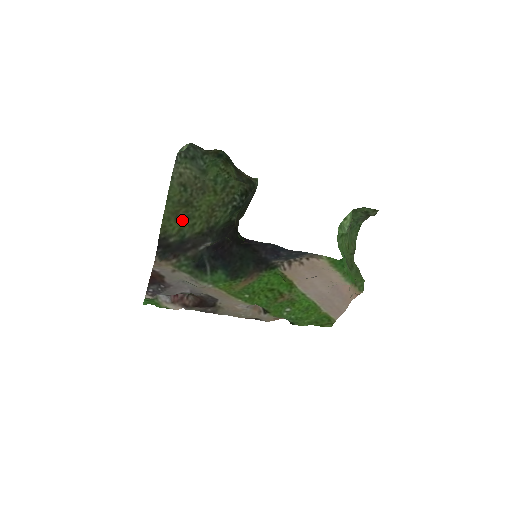
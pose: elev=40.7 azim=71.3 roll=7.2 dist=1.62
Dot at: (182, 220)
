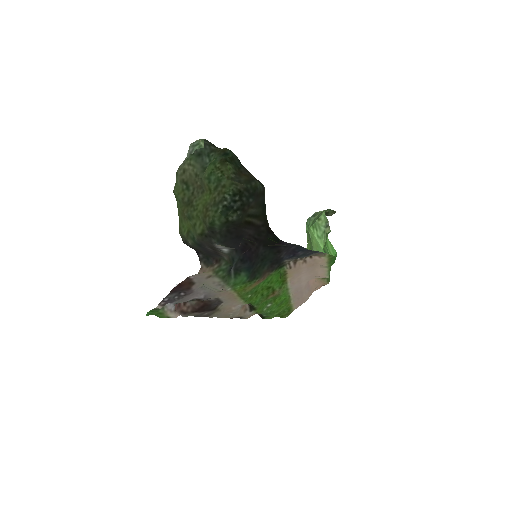
Dot at: (187, 221)
